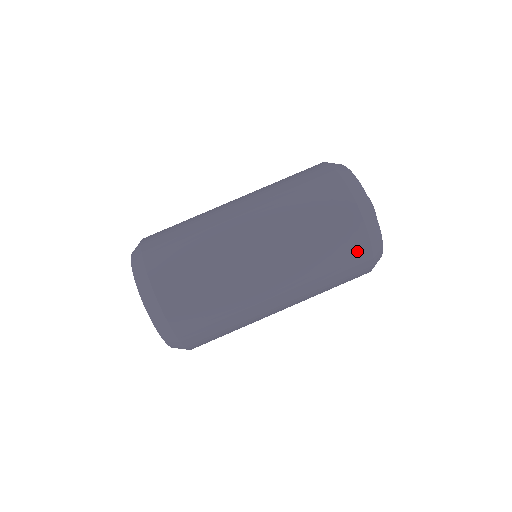
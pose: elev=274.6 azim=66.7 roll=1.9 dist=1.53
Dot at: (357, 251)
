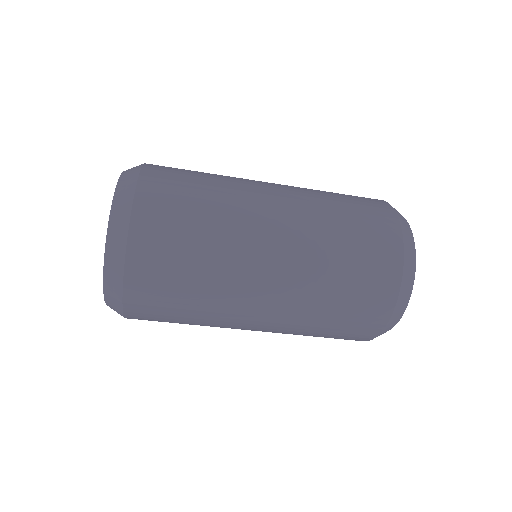
Dot at: (374, 312)
